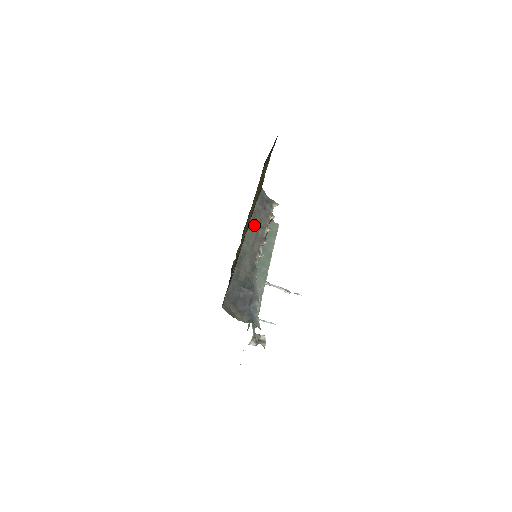
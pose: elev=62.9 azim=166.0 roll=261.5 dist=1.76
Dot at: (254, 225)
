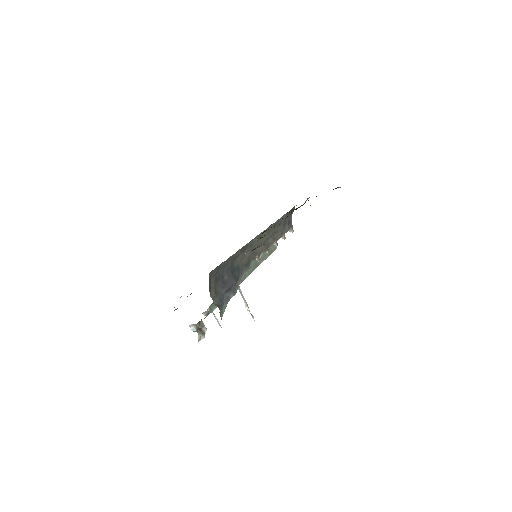
Dot at: (271, 230)
